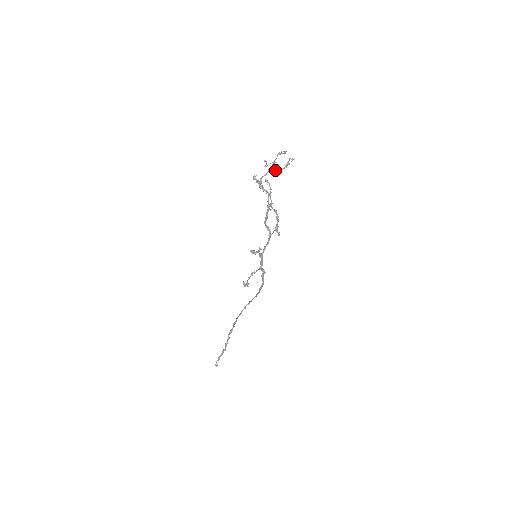
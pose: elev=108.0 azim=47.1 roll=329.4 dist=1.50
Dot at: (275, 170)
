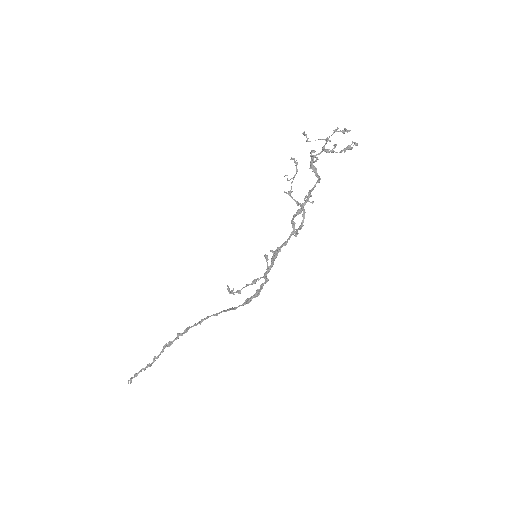
Dot at: (330, 151)
